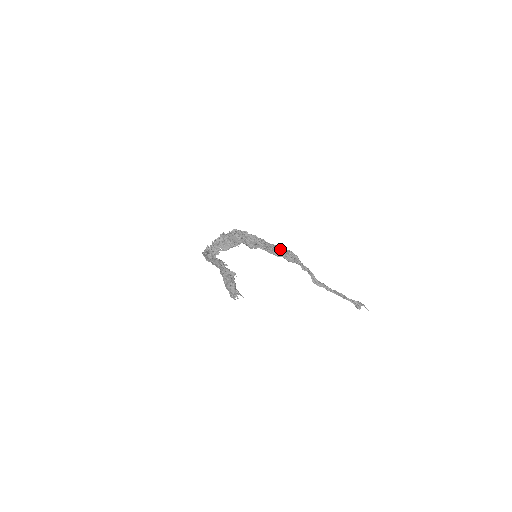
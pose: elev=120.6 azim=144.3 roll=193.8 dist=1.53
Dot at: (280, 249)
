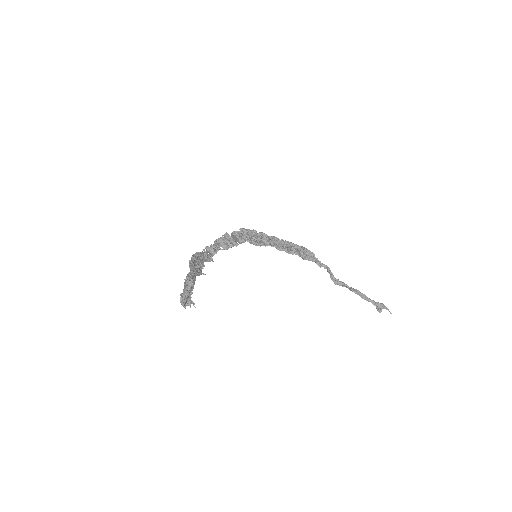
Dot at: (293, 247)
